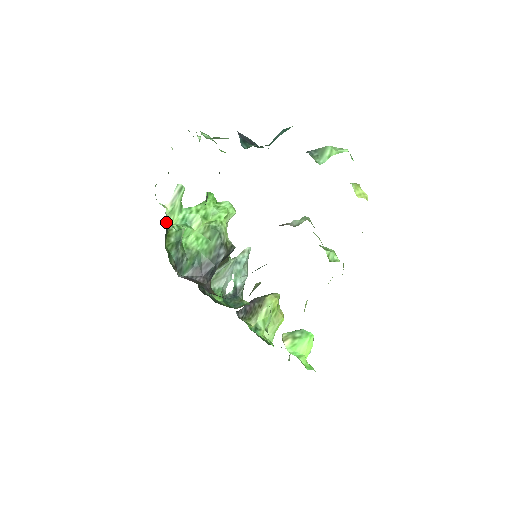
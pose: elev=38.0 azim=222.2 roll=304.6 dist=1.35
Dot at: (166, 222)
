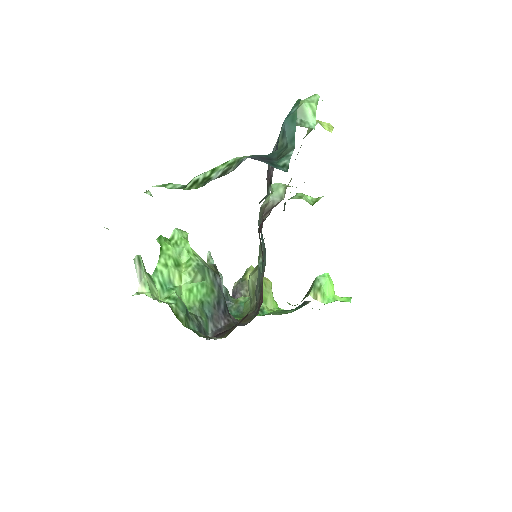
Dot at: occluded
